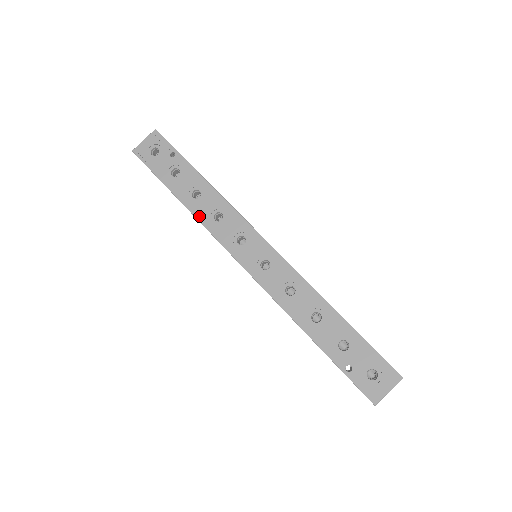
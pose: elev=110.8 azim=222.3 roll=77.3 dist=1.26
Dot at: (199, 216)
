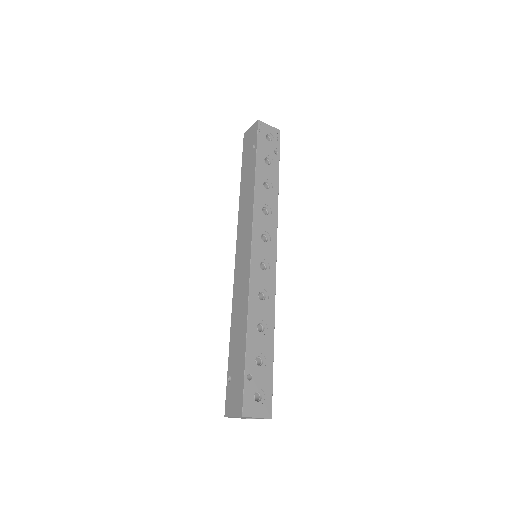
Dot at: (257, 196)
